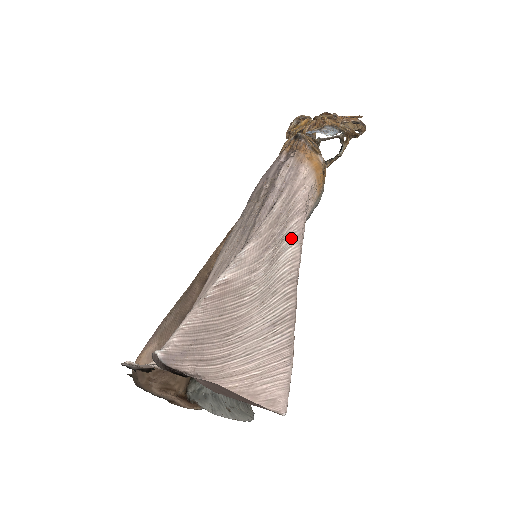
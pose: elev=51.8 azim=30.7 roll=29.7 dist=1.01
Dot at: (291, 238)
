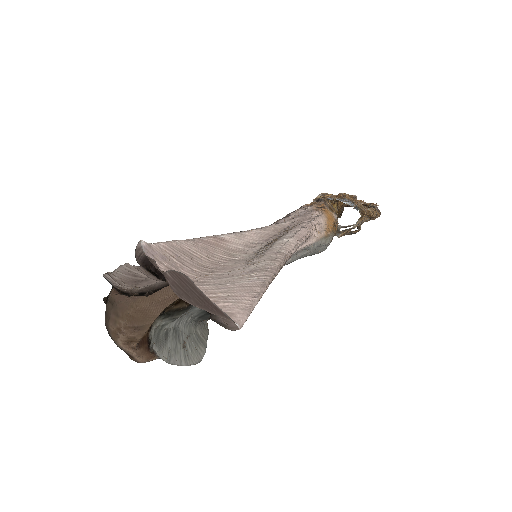
Dot at: (290, 235)
